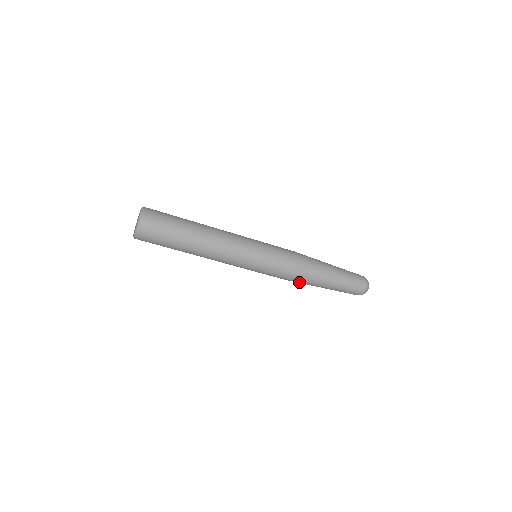
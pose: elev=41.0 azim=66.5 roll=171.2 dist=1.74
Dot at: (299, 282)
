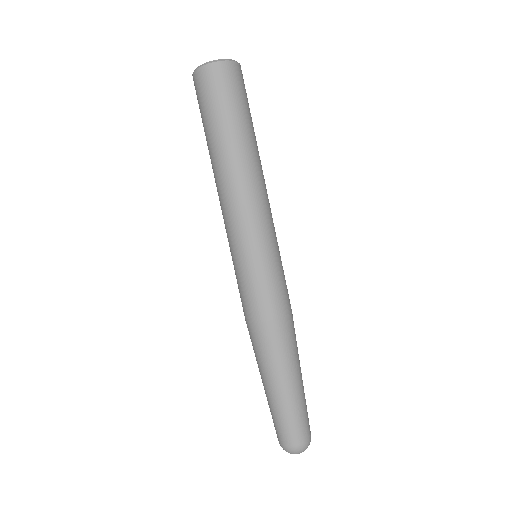
Dot at: (259, 340)
